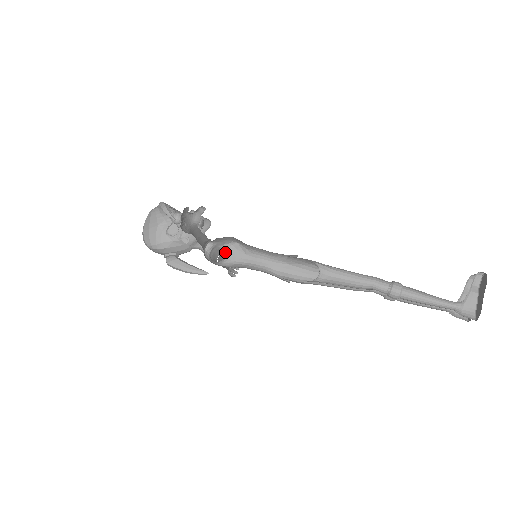
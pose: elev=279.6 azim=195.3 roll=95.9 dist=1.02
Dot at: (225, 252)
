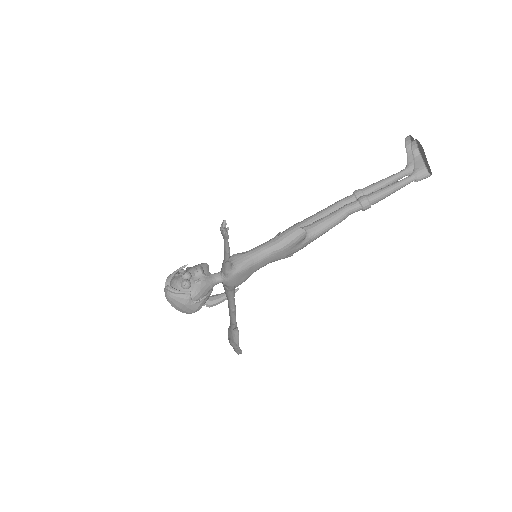
Dot at: occluded
